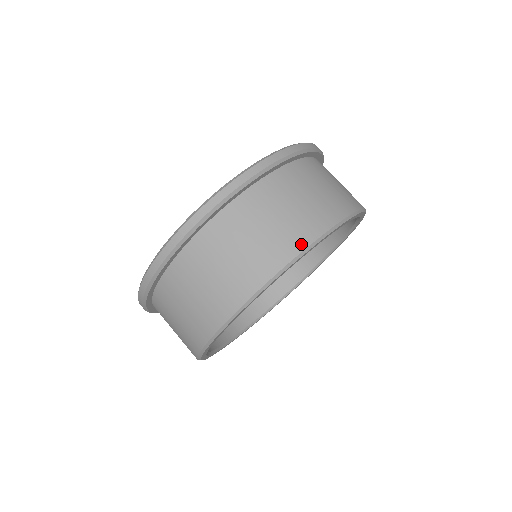
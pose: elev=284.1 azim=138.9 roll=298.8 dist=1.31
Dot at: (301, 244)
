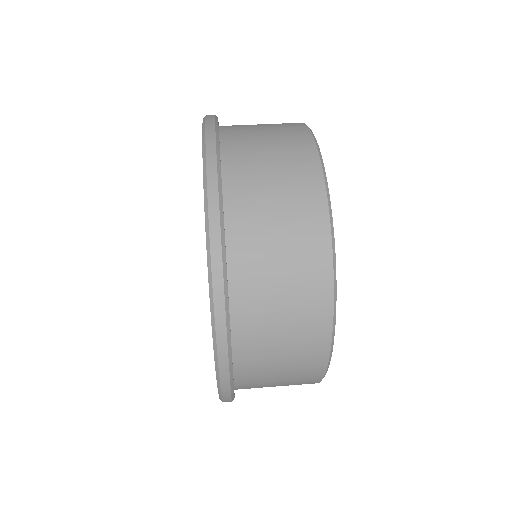
Dot at: occluded
